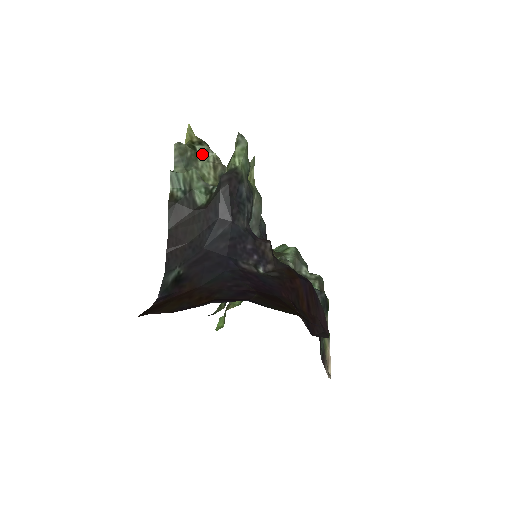
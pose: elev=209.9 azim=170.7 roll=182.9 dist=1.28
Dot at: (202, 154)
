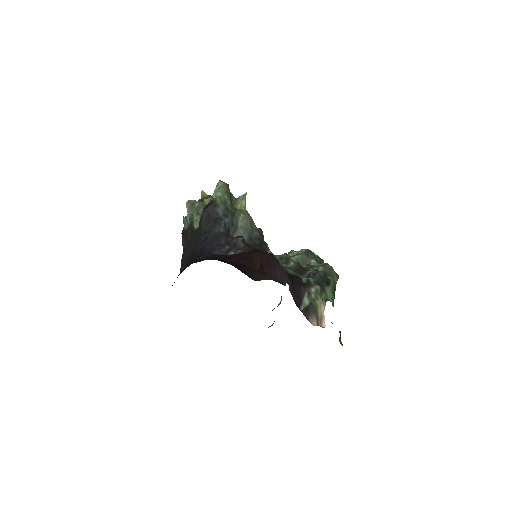
Dot at: occluded
